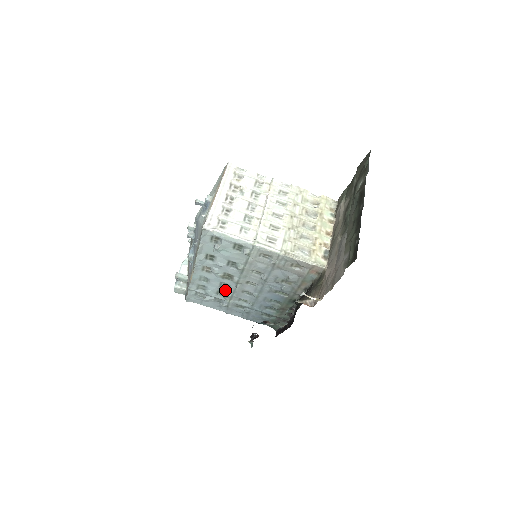
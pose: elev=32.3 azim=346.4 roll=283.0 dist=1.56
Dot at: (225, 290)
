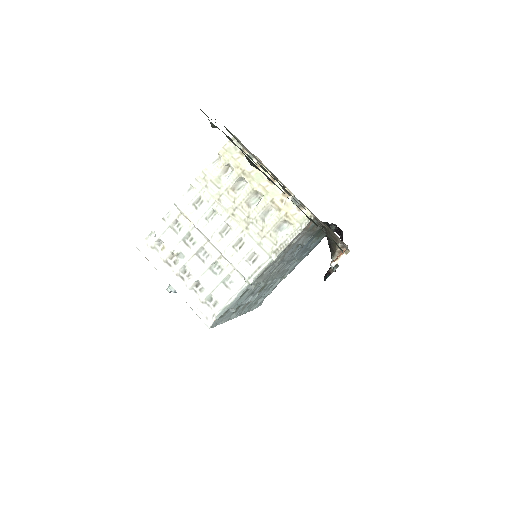
Dot at: (272, 284)
